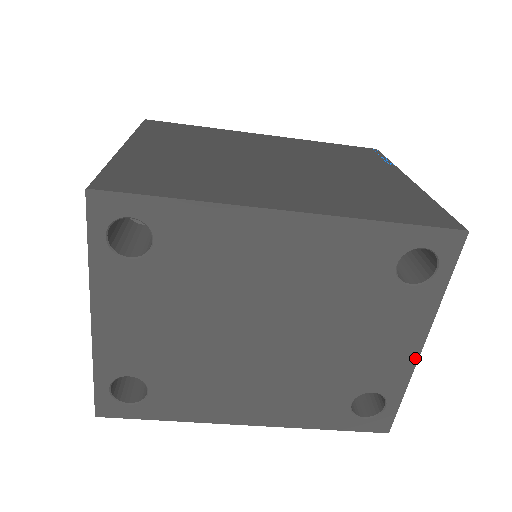
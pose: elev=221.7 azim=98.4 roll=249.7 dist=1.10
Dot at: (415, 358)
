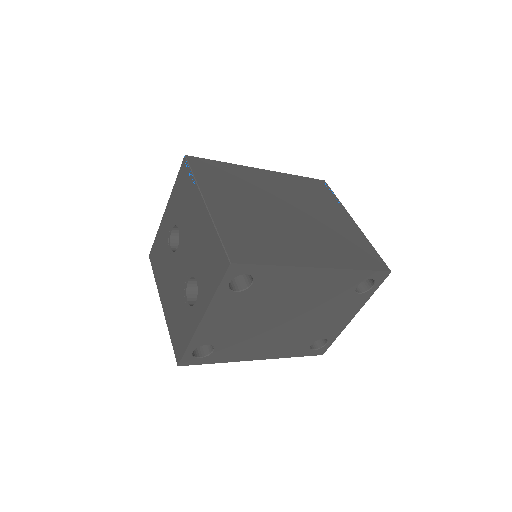
Dot at: (348, 322)
